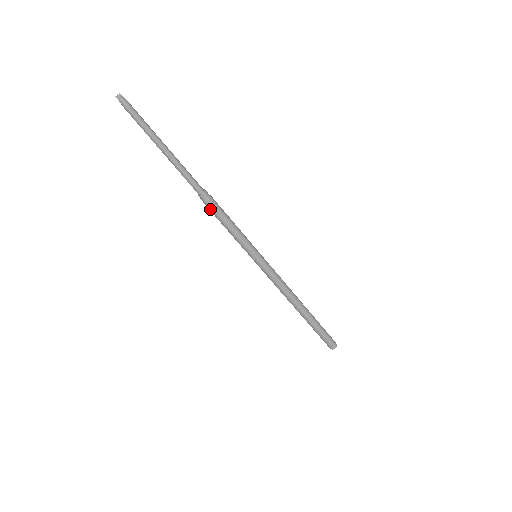
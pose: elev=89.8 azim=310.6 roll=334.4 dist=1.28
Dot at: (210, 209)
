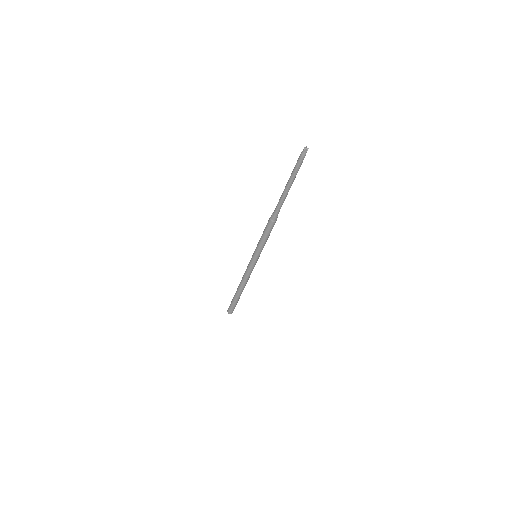
Dot at: (268, 224)
